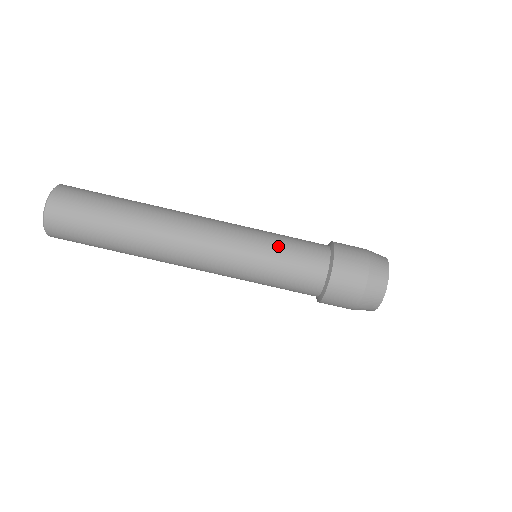
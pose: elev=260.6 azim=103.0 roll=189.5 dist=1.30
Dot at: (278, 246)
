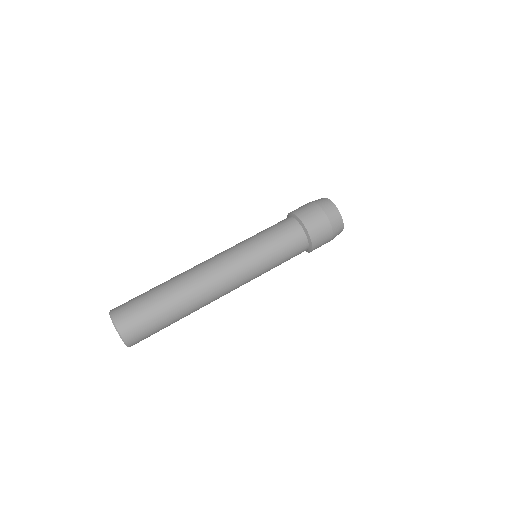
Dot at: (260, 233)
